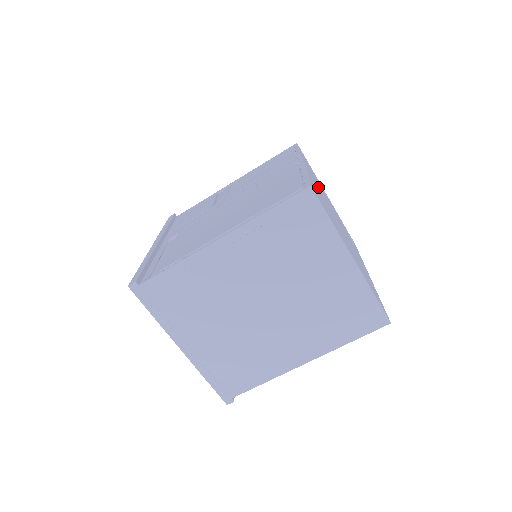
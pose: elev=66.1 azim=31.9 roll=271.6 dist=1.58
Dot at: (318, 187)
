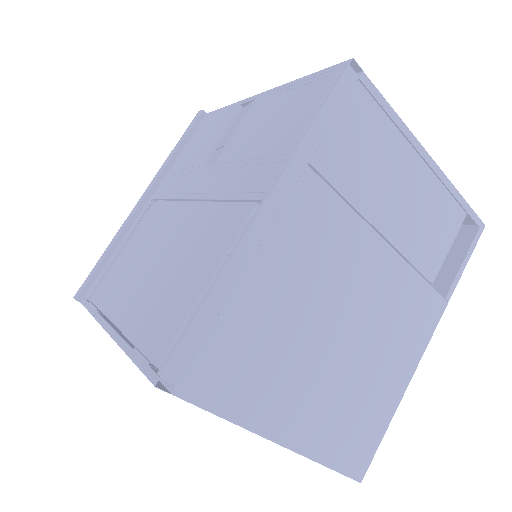
Dot at: (310, 241)
